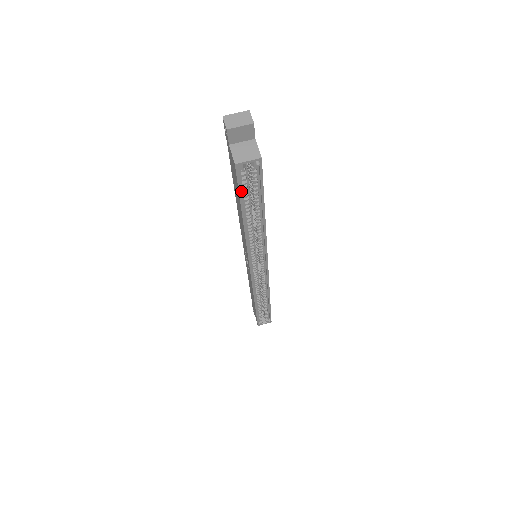
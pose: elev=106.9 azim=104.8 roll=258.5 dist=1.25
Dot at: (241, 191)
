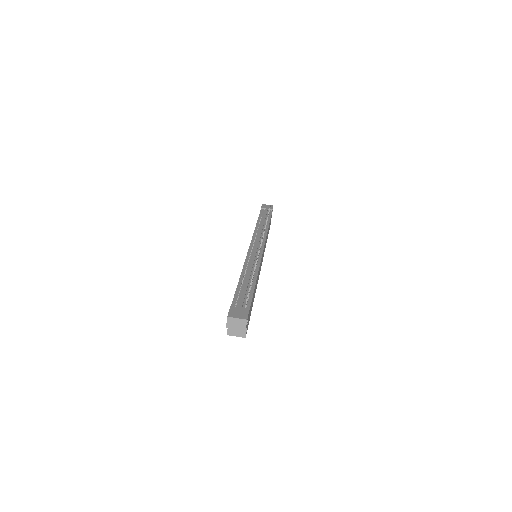
Dot at: occluded
